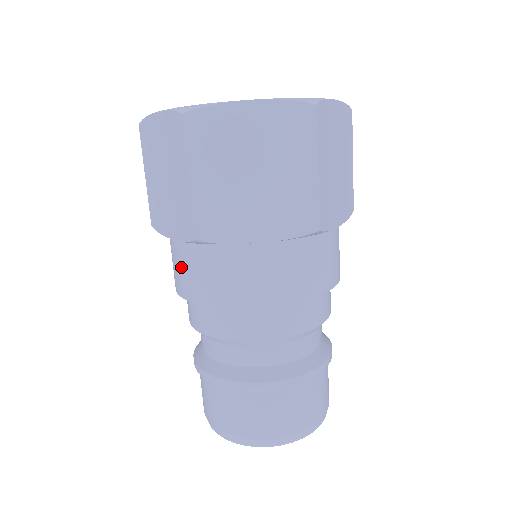
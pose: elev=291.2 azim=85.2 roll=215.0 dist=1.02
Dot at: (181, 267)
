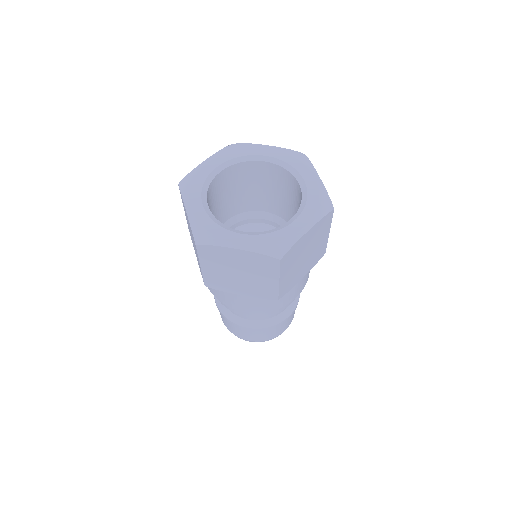
Dot at: occluded
